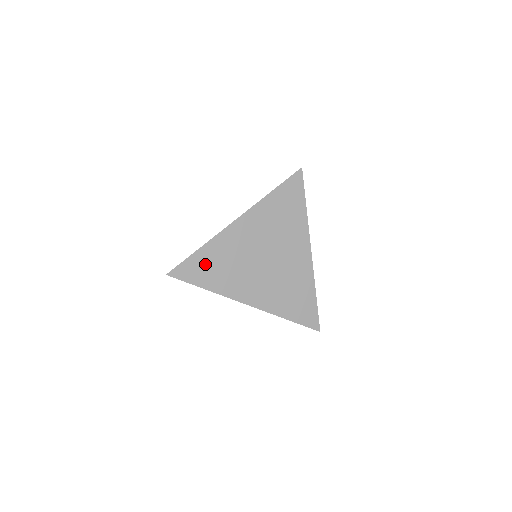
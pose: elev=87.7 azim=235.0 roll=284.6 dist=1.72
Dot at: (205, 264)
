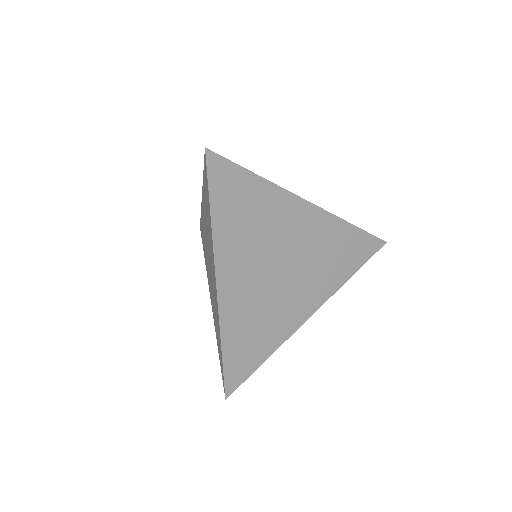
Dot at: (242, 349)
